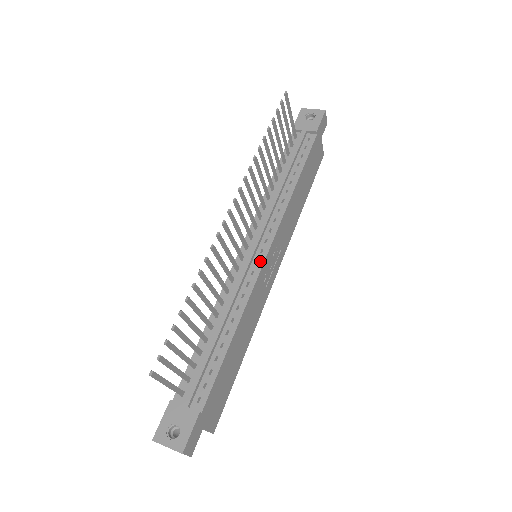
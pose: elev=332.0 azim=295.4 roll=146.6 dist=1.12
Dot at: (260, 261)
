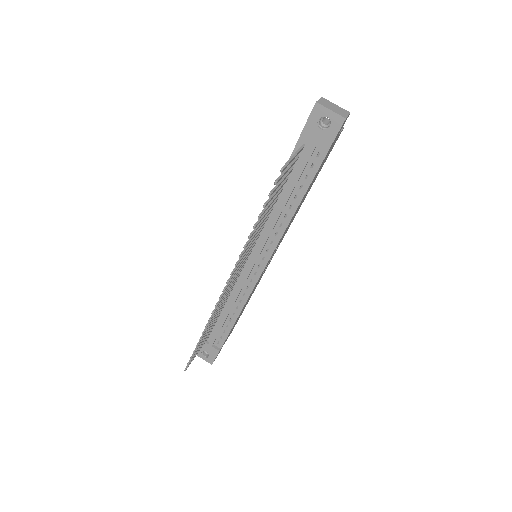
Dot at: (257, 274)
